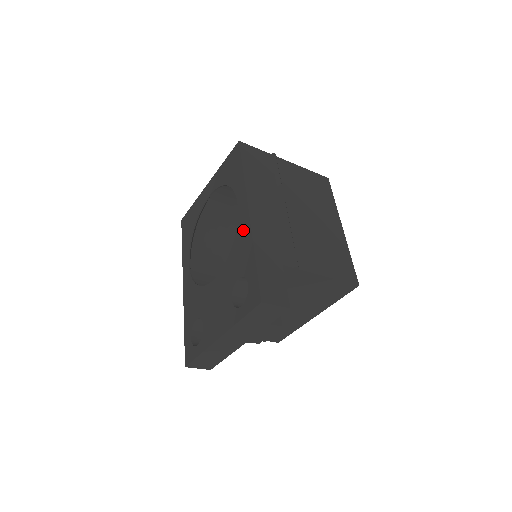
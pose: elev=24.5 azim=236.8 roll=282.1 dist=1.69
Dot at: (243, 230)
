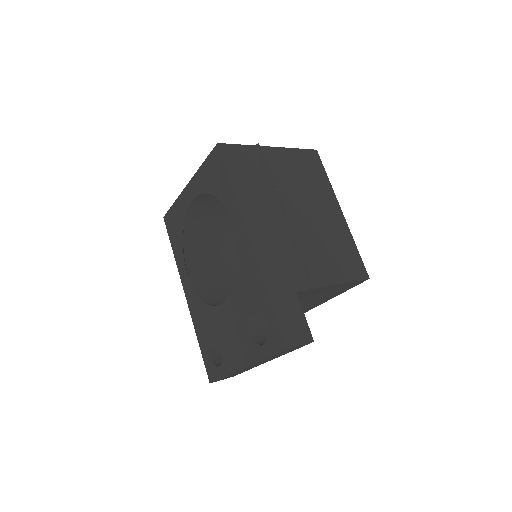
Dot at: (247, 260)
